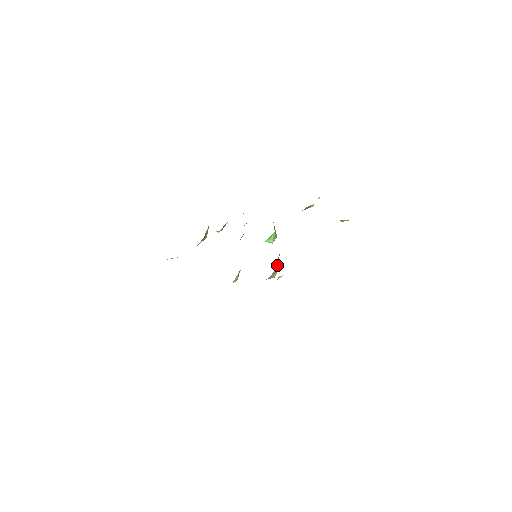
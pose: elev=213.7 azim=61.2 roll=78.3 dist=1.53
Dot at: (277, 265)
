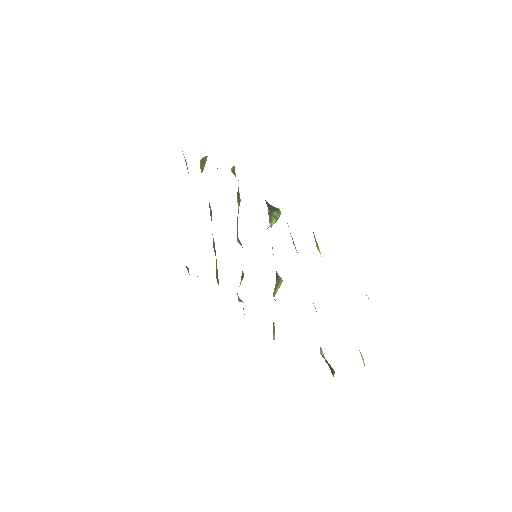
Dot at: (279, 280)
